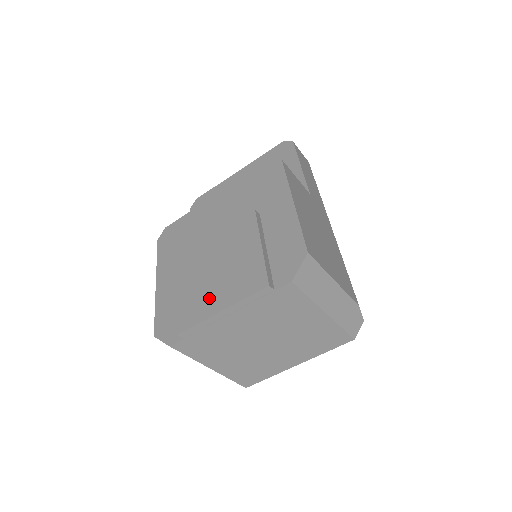
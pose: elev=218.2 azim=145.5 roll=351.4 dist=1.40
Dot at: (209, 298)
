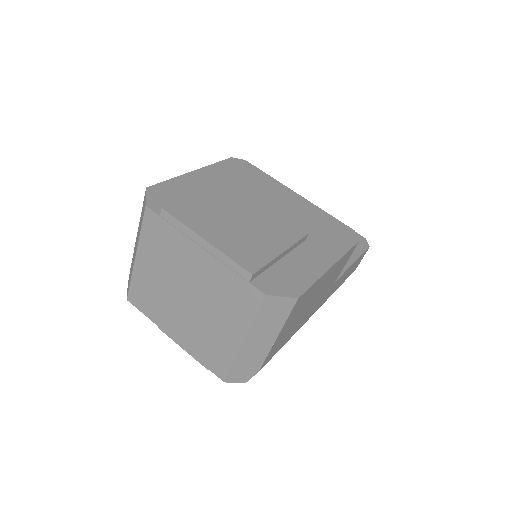
Dot at: (211, 224)
